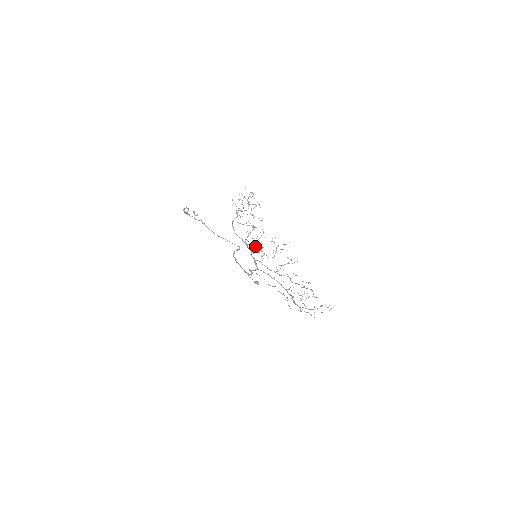
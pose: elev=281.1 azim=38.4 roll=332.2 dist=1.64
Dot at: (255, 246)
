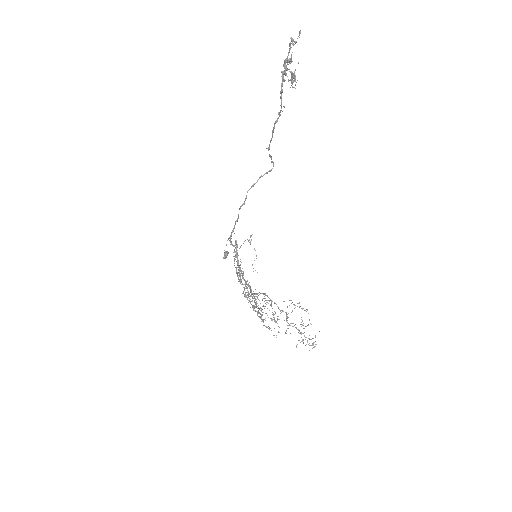
Dot at: (256, 305)
